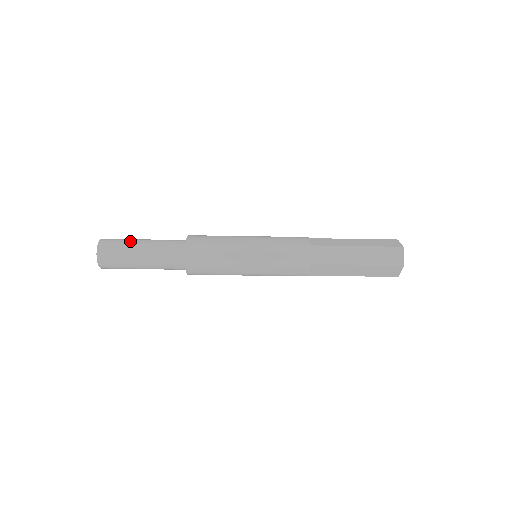
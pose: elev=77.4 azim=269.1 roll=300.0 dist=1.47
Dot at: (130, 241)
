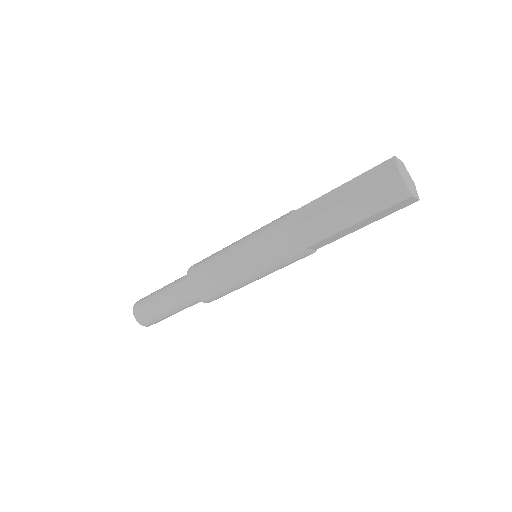
Dot at: (152, 299)
